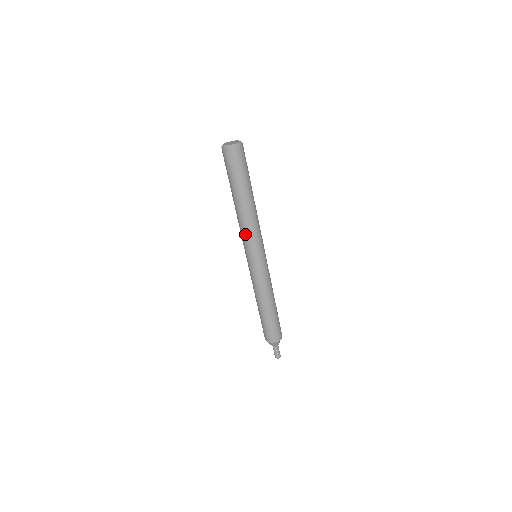
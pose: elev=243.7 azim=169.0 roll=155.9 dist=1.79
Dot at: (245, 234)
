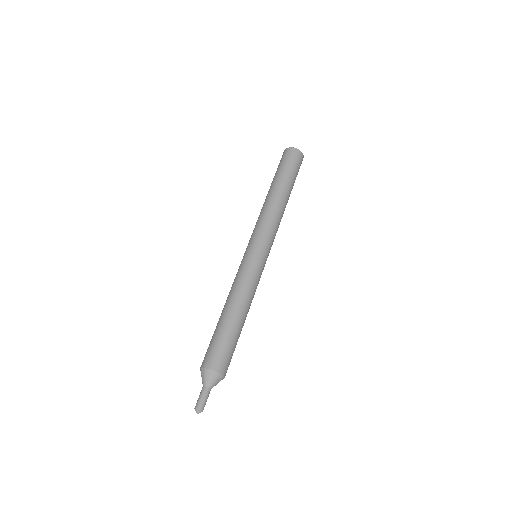
Dot at: (266, 221)
